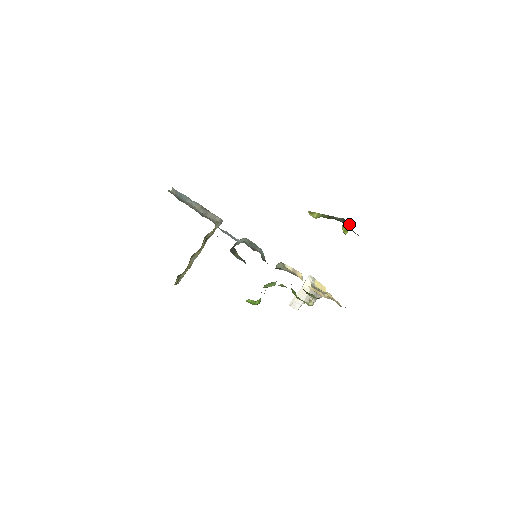
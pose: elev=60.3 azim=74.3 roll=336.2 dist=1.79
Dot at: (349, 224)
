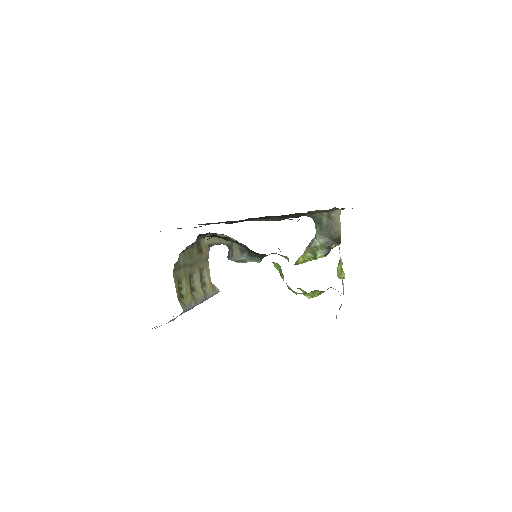
Dot at: (338, 265)
